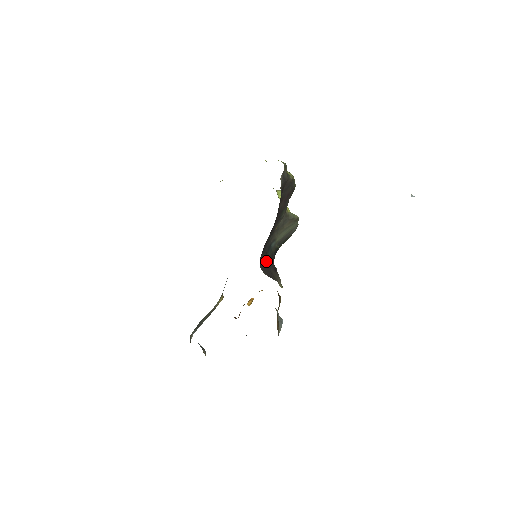
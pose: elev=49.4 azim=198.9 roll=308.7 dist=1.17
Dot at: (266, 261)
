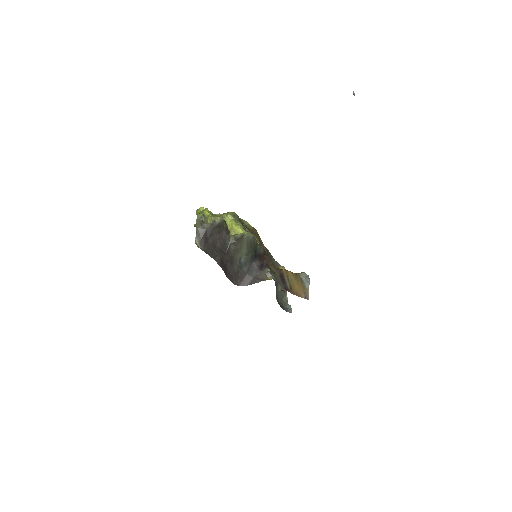
Dot at: (245, 275)
